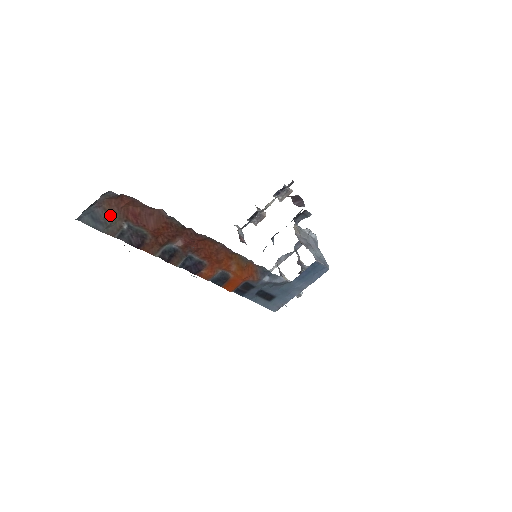
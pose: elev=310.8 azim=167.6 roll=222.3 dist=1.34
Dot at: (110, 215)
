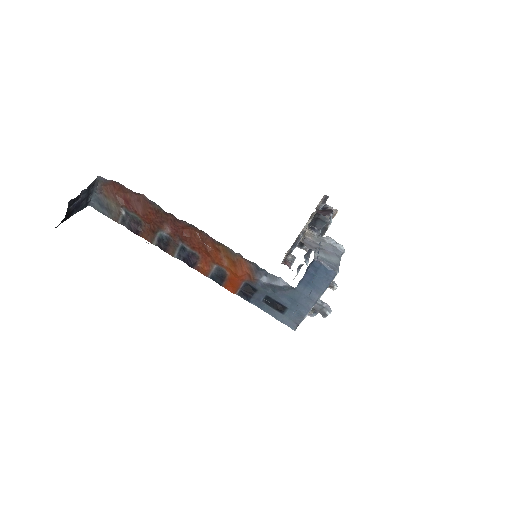
Dot at: (110, 201)
